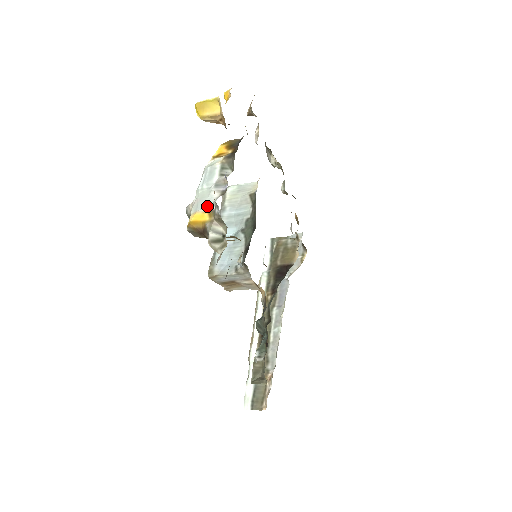
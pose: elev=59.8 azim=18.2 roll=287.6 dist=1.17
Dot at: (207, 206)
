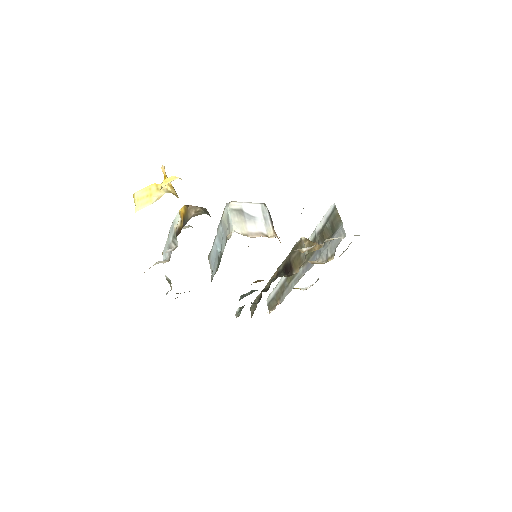
Dot at: (164, 257)
